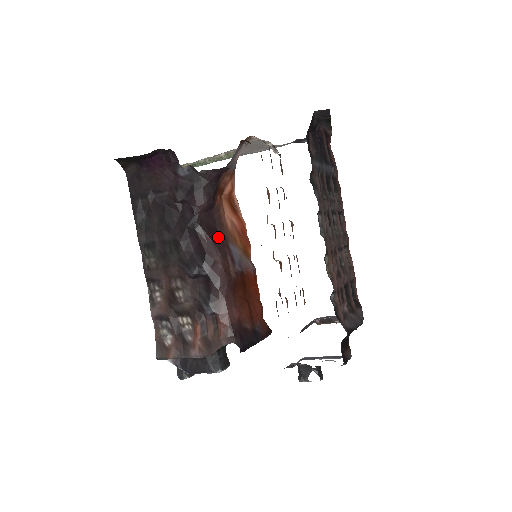
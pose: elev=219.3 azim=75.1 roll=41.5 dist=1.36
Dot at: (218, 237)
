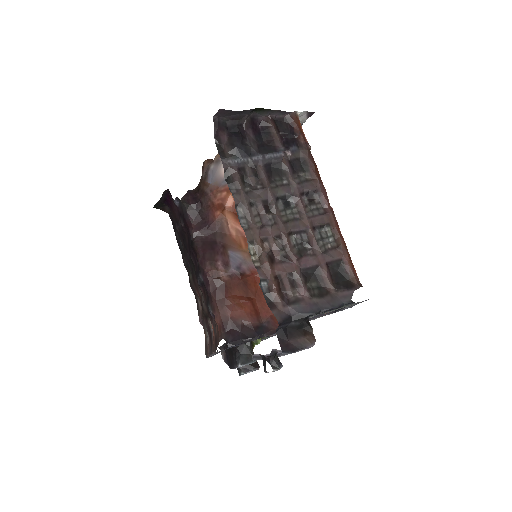
Dot at: (214, 248)
